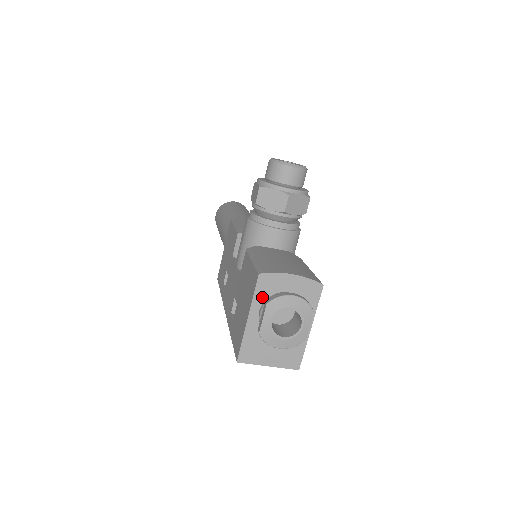
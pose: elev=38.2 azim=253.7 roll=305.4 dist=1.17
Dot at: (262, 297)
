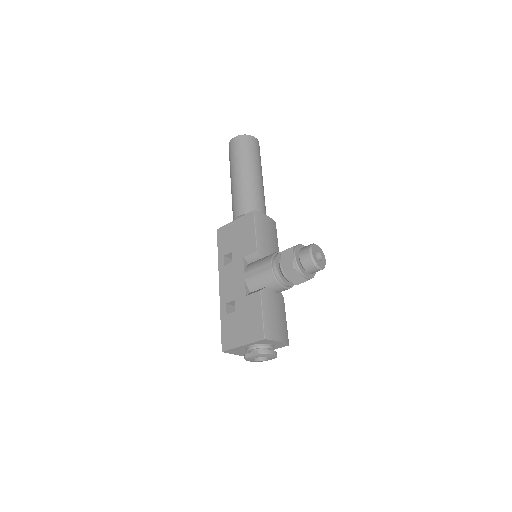
Dot at: (257, 343)
